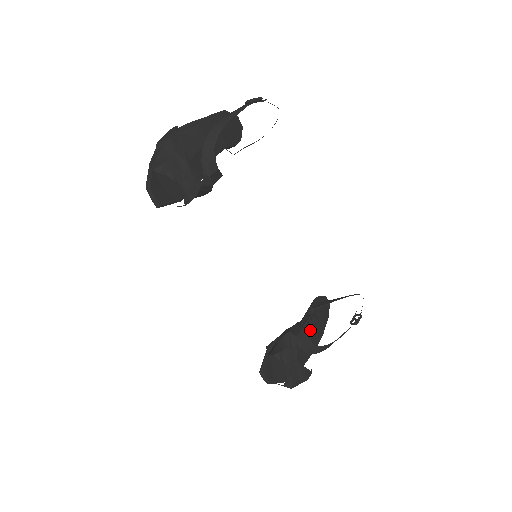
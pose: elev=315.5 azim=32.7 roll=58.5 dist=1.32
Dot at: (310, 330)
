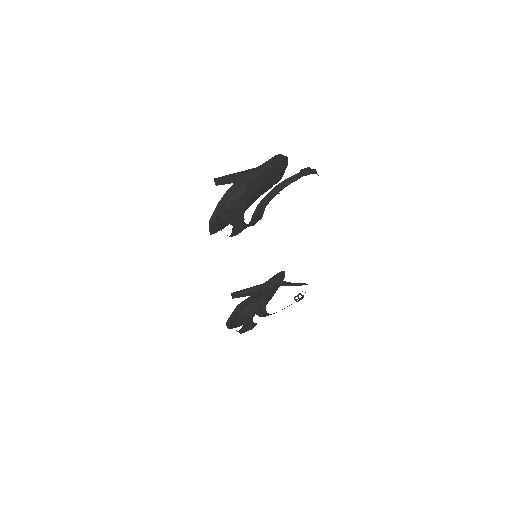
Dot at: (267, 297)
